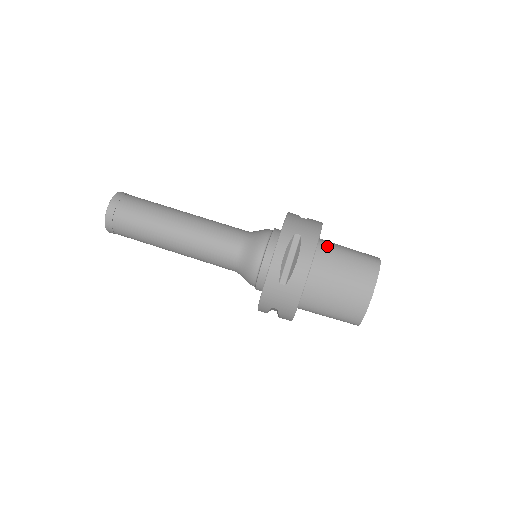
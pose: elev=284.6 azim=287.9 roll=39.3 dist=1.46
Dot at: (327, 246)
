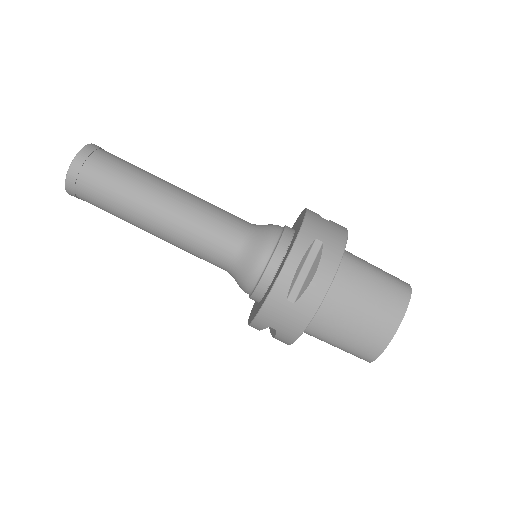
Dot at: (350, 260)
